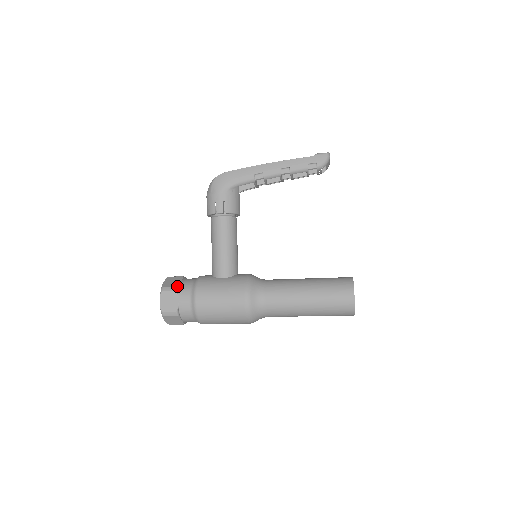
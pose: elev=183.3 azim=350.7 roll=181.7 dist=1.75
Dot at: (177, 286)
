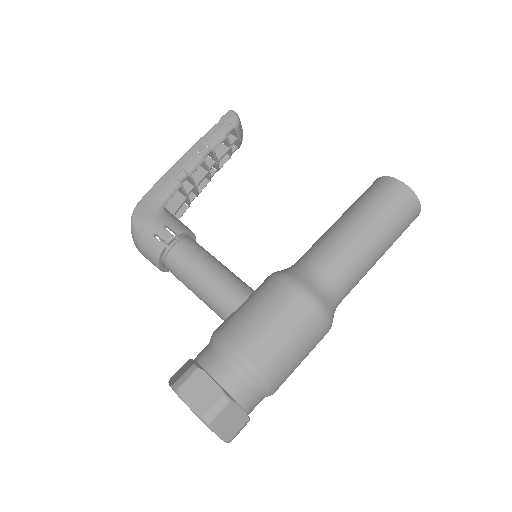
Dot at: (193, 363)
